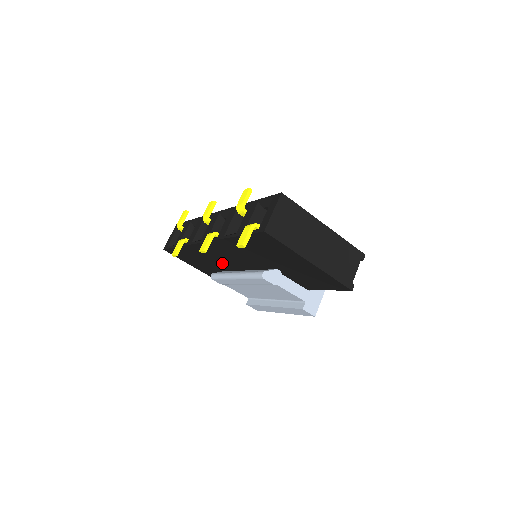
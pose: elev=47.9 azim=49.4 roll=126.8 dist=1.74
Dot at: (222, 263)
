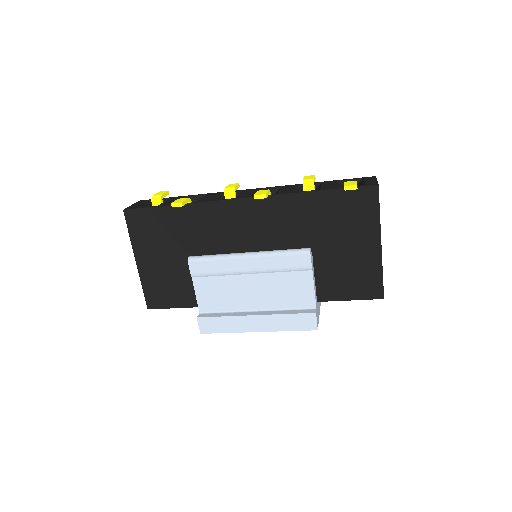
Dot at: (218, 245)
